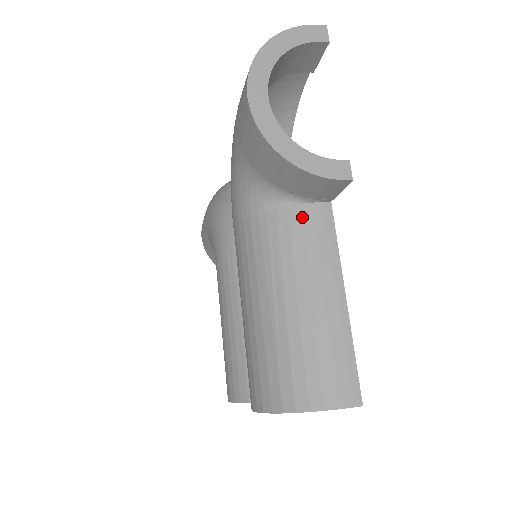
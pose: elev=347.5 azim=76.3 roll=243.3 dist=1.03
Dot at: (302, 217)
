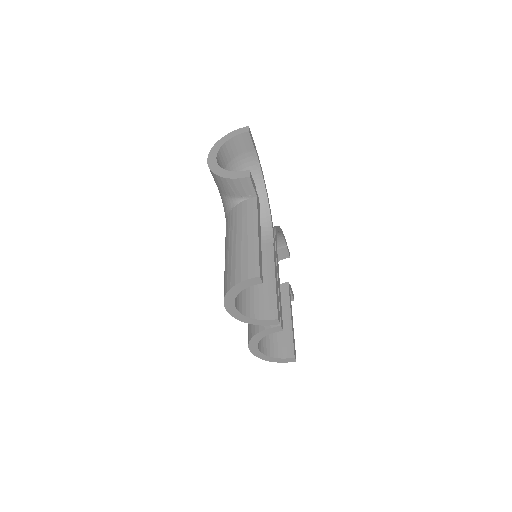
Dot at: (242, 206)
